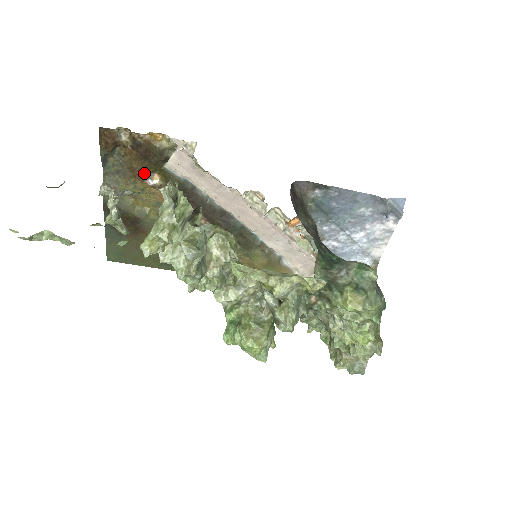
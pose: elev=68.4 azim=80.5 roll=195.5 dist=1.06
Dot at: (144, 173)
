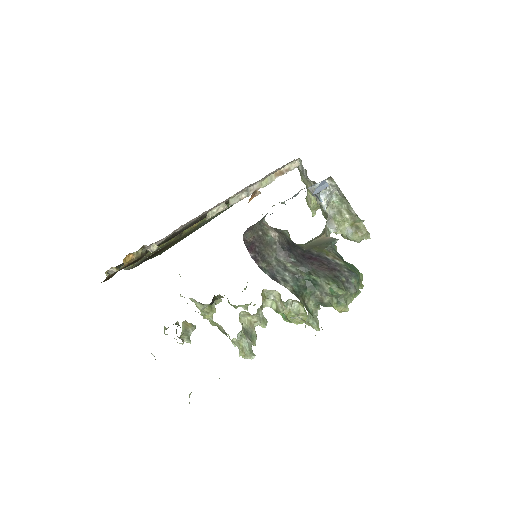
Dot at: occluded
